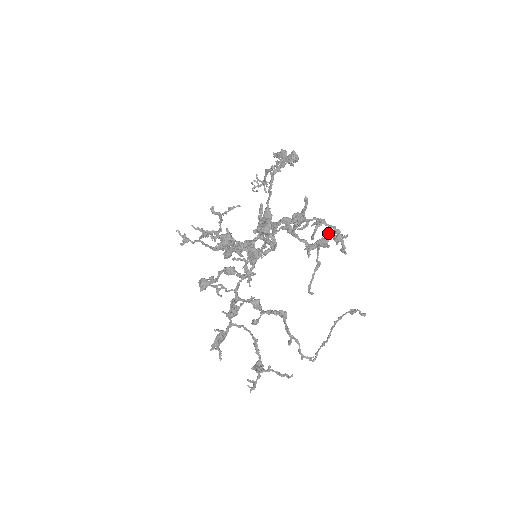
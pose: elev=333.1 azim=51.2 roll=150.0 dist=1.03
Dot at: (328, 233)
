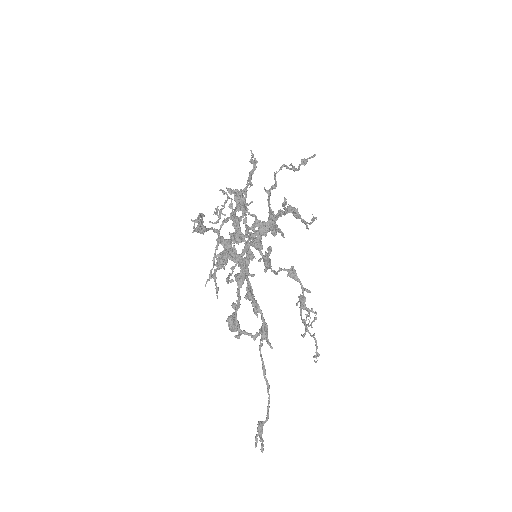
Dot at: occluded
